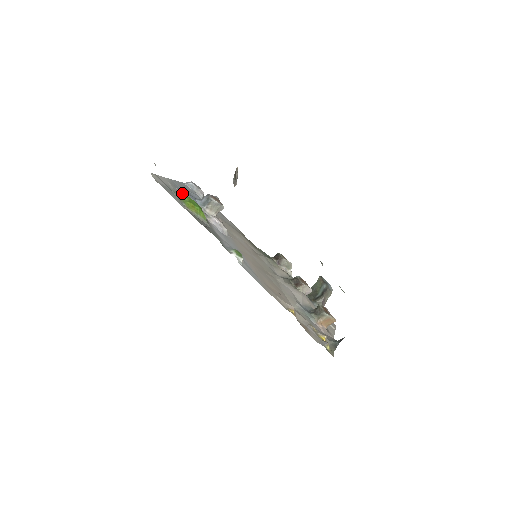
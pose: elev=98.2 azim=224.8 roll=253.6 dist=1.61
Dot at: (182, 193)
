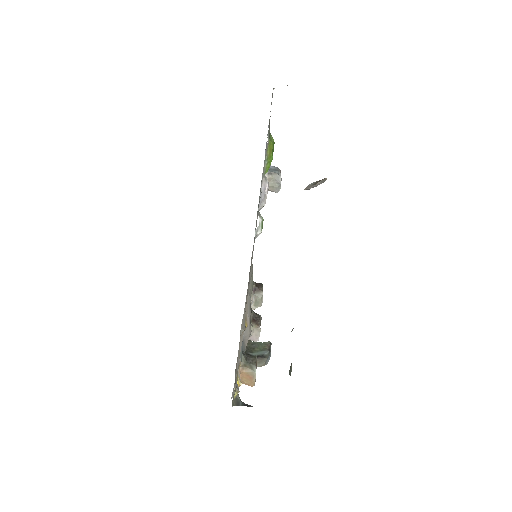
Dot at: occluded
